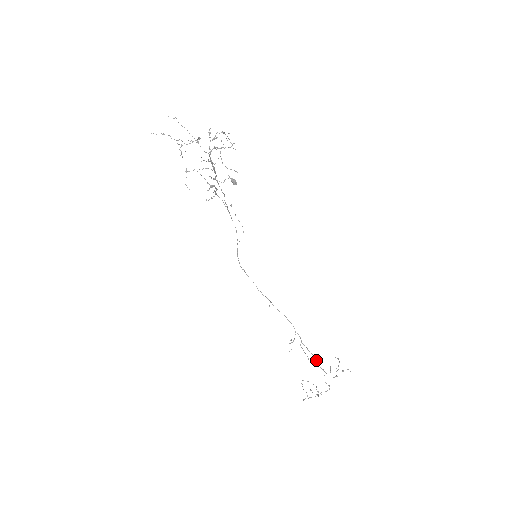
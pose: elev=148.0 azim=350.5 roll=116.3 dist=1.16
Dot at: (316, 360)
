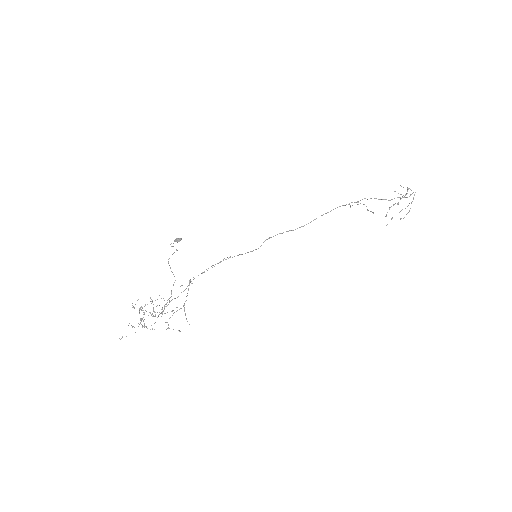
Dot at: occluded
